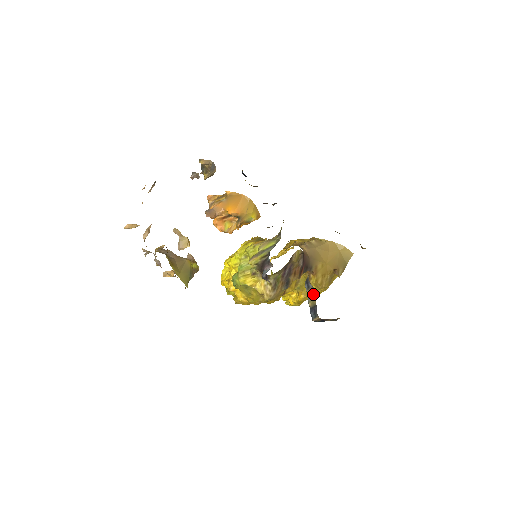
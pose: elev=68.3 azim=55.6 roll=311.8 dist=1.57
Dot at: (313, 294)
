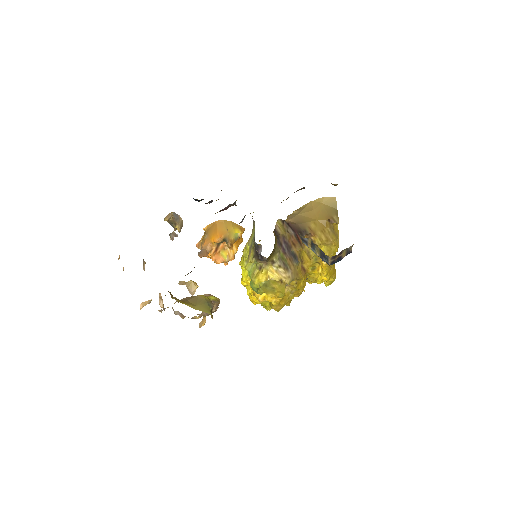
Dot at: (312, 244)
